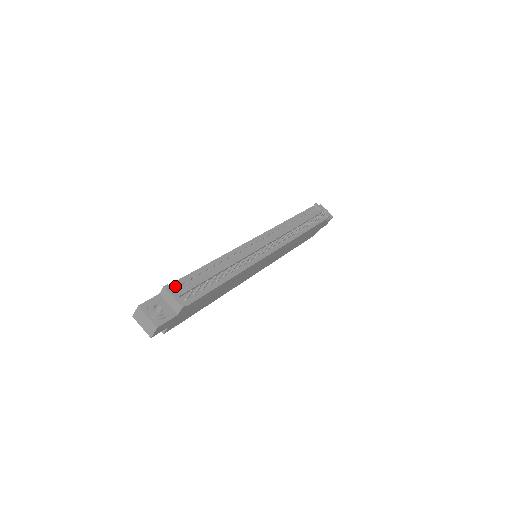
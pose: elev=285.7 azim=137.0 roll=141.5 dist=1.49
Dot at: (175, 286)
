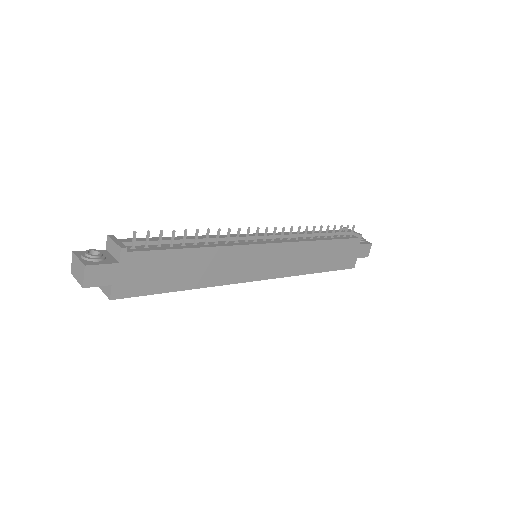
Dot at: occluded
